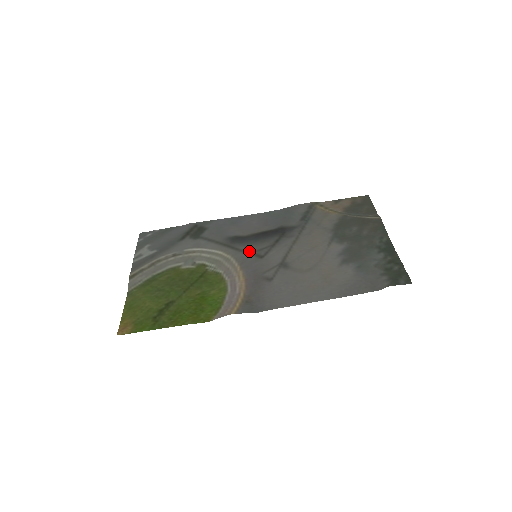
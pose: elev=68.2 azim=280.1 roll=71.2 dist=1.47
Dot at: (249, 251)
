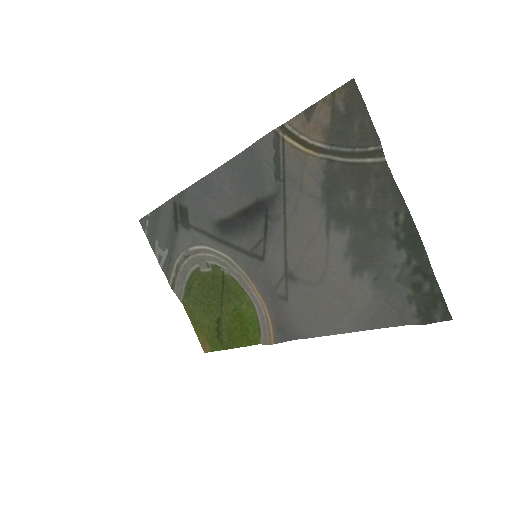
Dot at: (245, 249)
